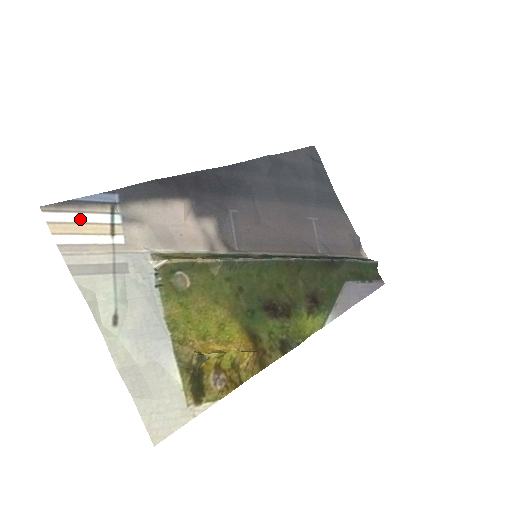
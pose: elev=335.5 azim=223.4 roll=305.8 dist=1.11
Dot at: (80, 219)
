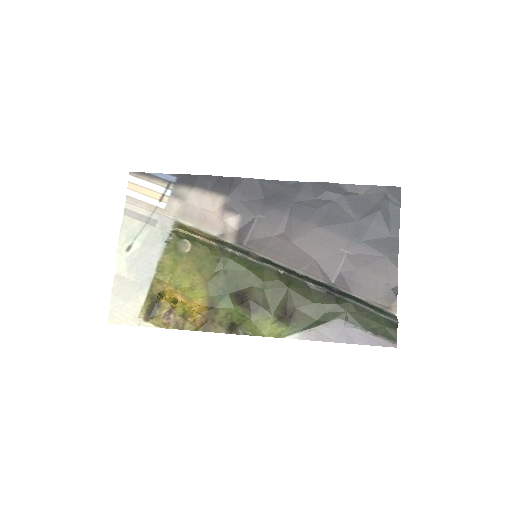
Dot at: (147, 185)
